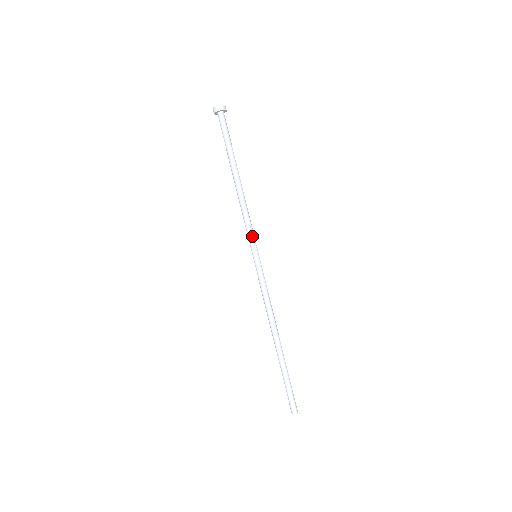
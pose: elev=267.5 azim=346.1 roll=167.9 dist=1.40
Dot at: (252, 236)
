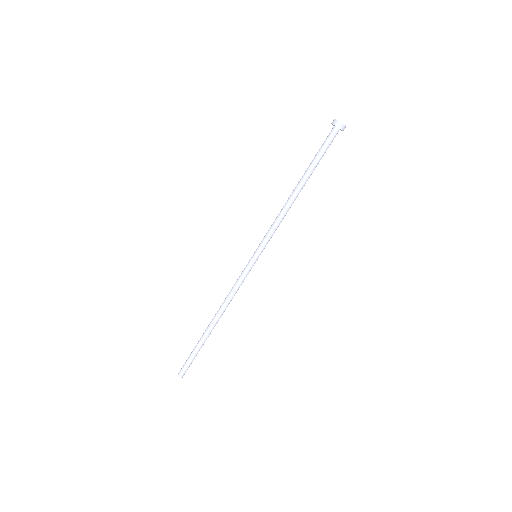
Dot at: (268, 241)
